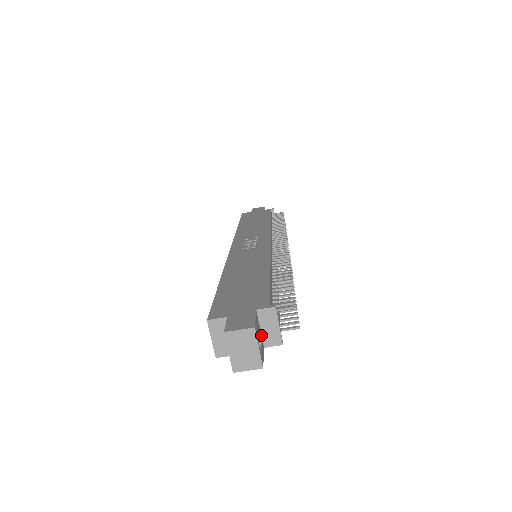
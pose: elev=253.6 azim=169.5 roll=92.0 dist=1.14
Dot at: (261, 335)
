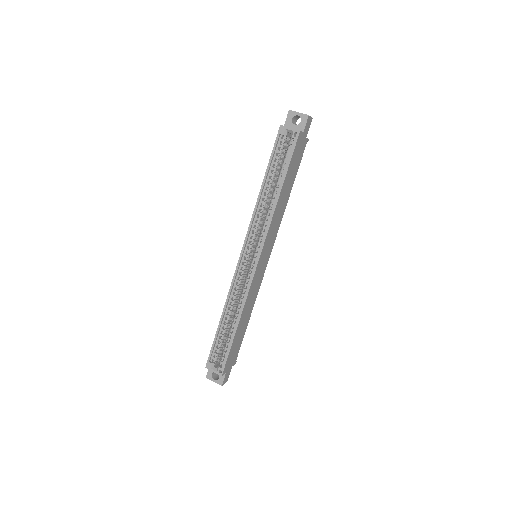
Dot at: occluded
